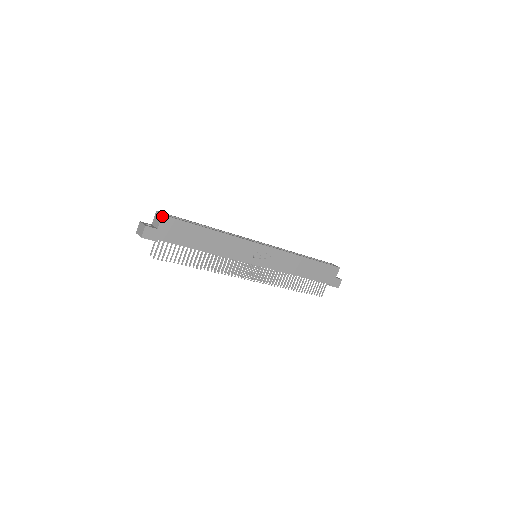
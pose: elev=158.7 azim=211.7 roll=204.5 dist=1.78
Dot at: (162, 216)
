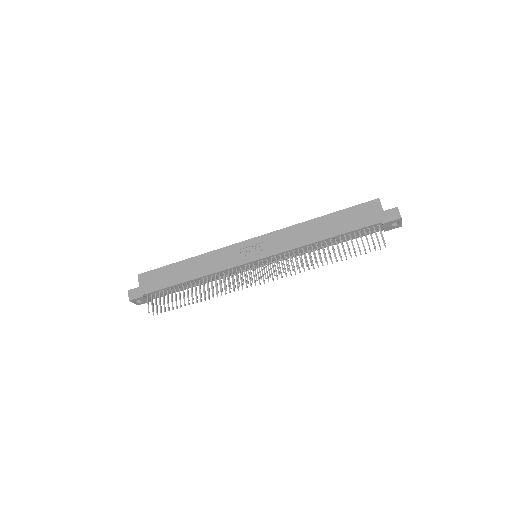
Dot at: (139, 276)
